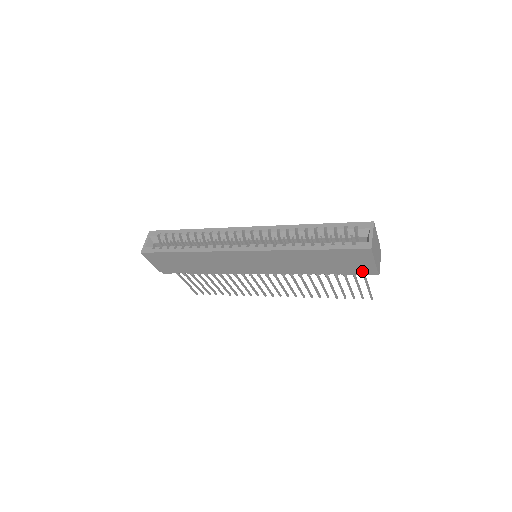
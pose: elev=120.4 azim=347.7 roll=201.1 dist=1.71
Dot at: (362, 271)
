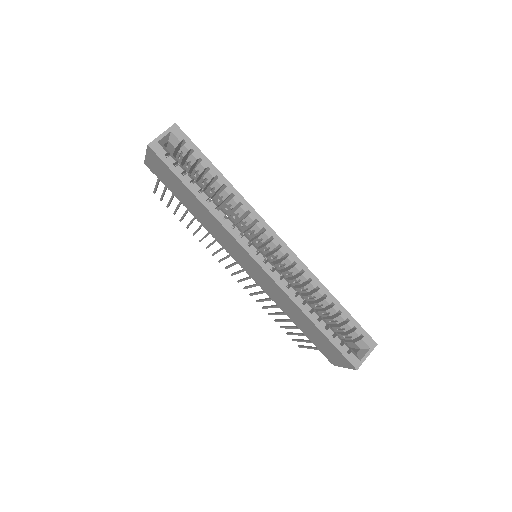
Dot at: (325, 355)
